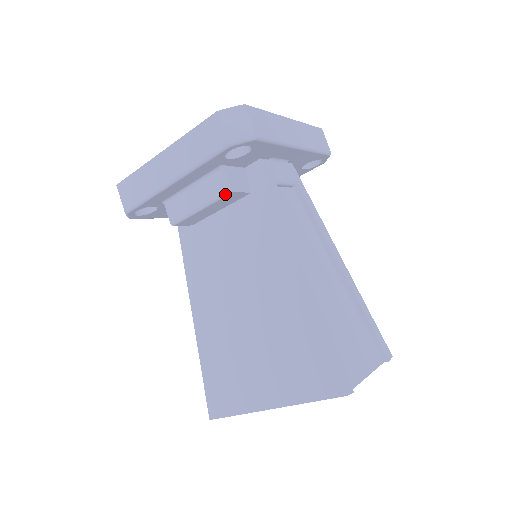
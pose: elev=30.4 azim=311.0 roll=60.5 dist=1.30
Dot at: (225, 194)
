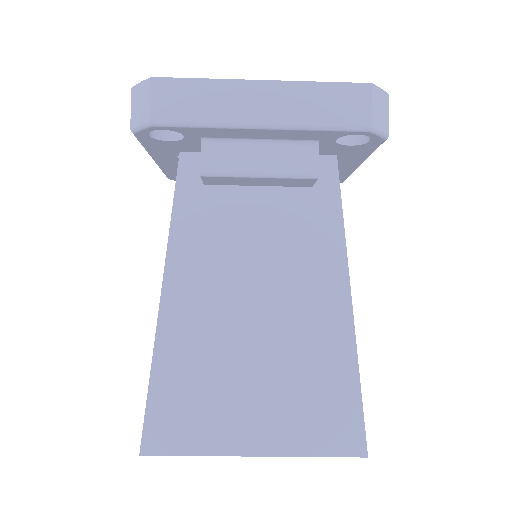
Dot at: (307, 176)
